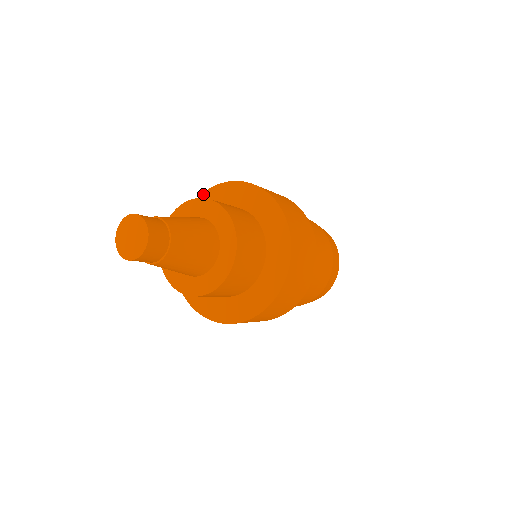
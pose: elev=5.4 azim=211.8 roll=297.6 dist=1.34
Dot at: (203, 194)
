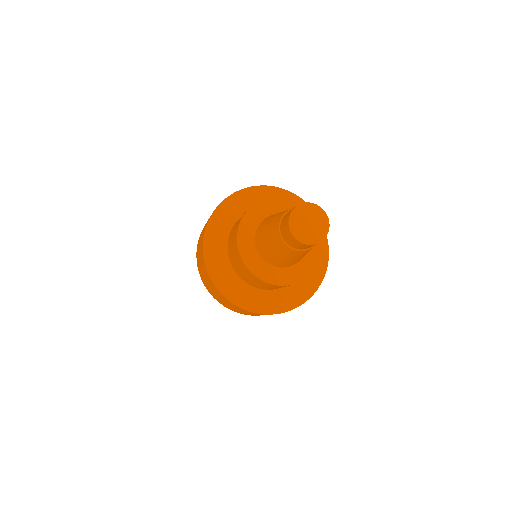
Dot at: (205, 238)
